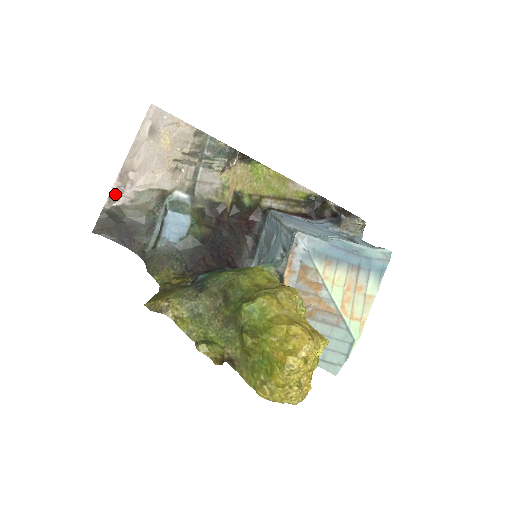
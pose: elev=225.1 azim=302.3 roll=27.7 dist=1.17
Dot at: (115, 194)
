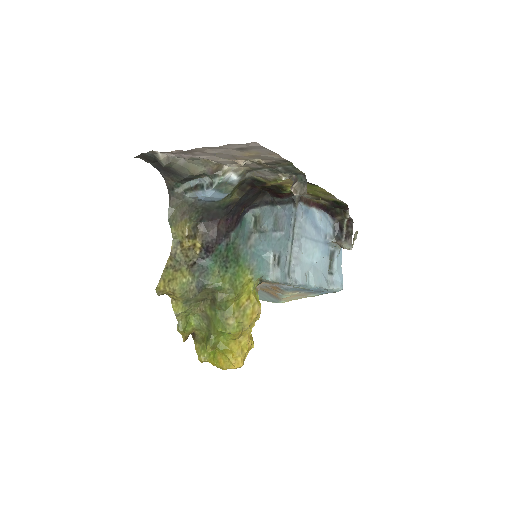
Dot at: (171, 152)
